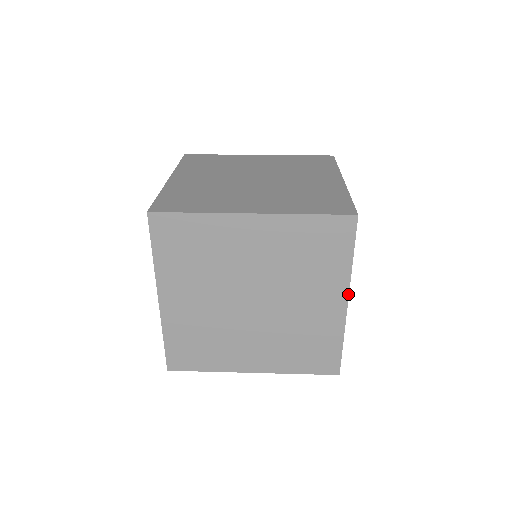
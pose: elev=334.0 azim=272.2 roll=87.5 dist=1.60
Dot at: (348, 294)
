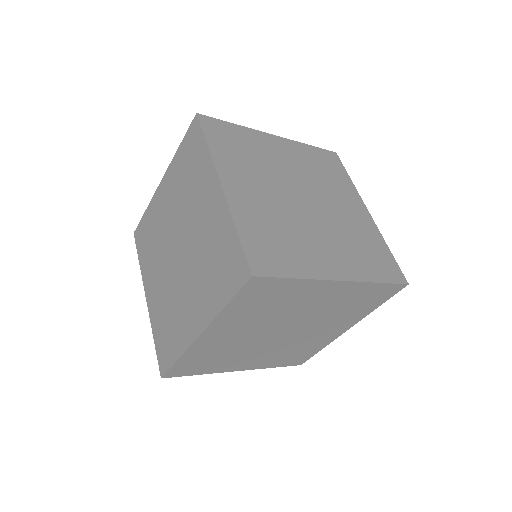
Dot at: occluded
